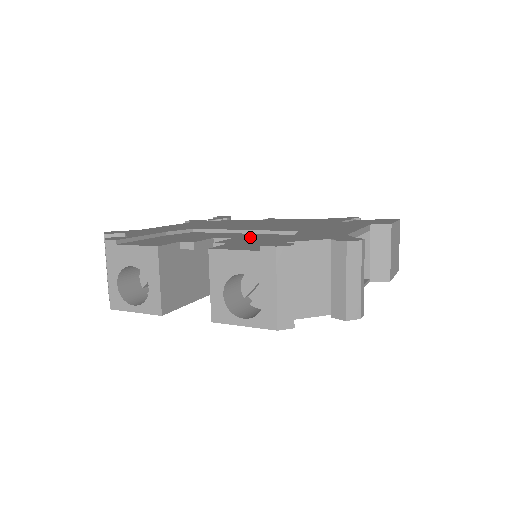
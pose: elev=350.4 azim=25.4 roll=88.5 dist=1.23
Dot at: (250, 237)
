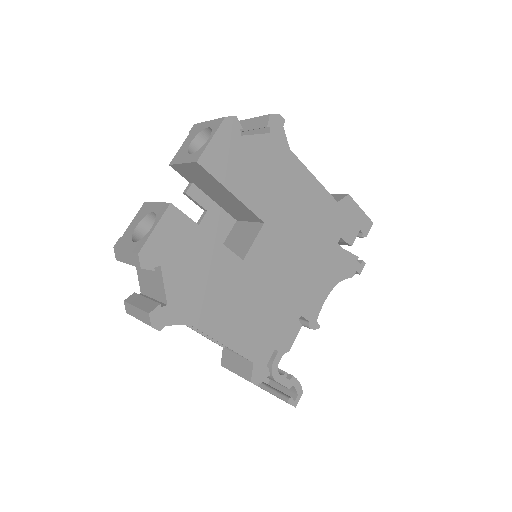
Dot at: occluded
